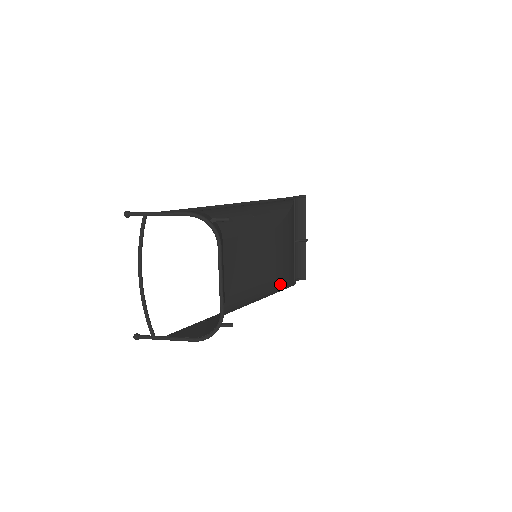
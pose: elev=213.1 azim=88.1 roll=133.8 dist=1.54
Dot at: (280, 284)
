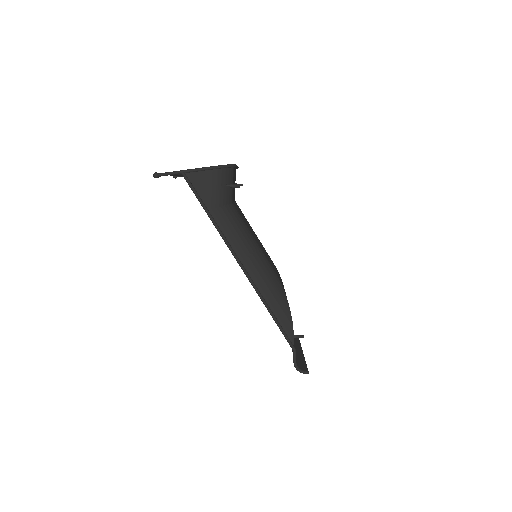
Dot at: (278, 282)
